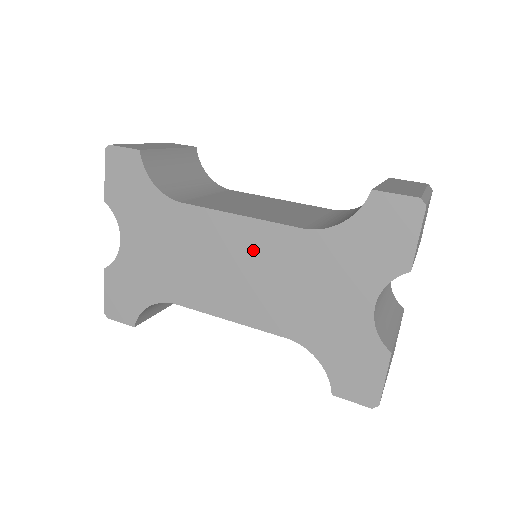
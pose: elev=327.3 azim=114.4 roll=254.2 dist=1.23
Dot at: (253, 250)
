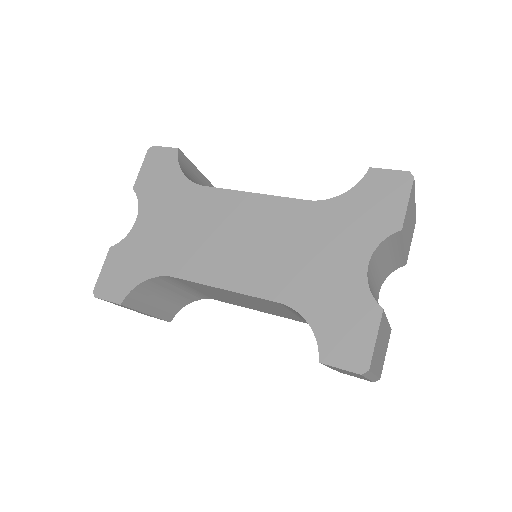
Dot at: (260, 221)
